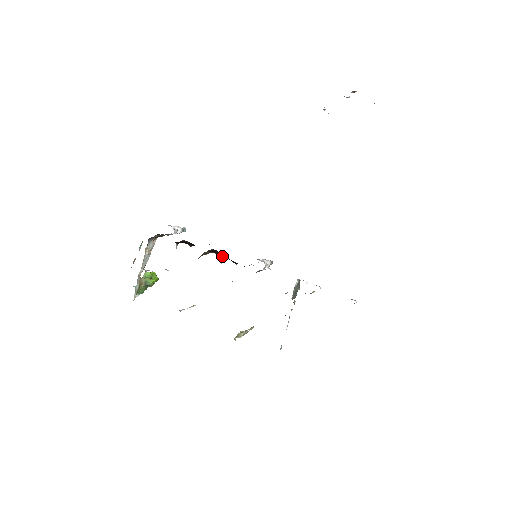
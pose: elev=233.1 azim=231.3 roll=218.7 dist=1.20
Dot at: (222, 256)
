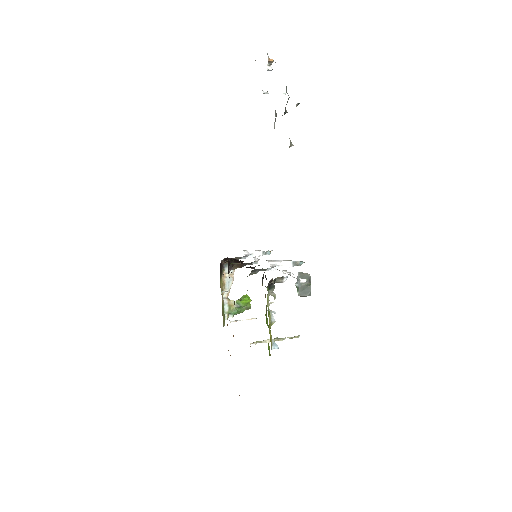
Dot at: (246, 264)
